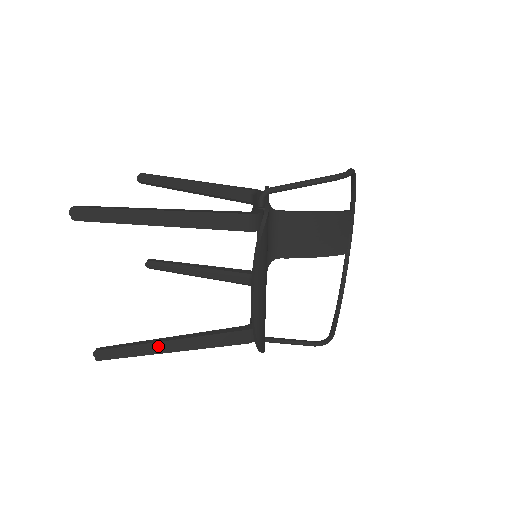
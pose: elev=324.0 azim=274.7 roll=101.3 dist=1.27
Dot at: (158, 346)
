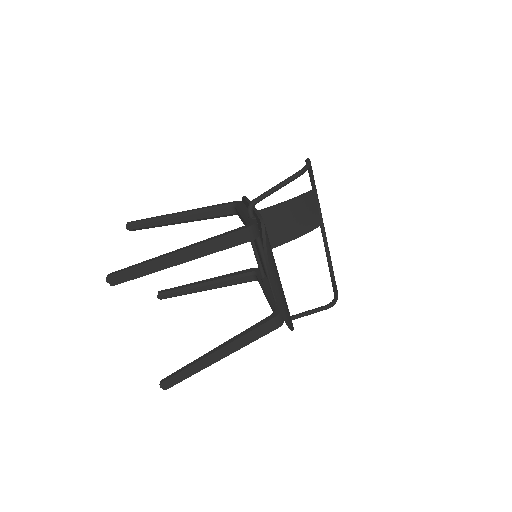
Dot at: (210, 359)
